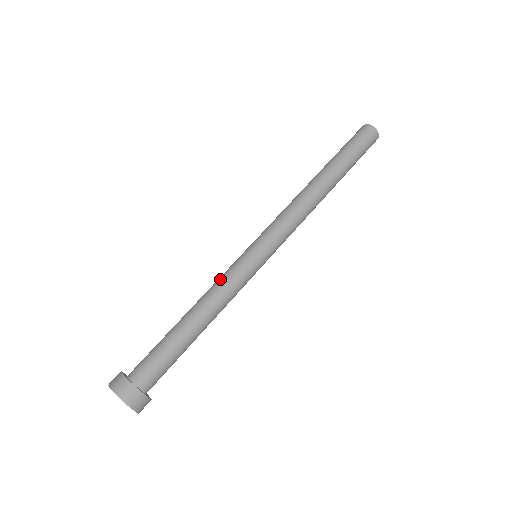
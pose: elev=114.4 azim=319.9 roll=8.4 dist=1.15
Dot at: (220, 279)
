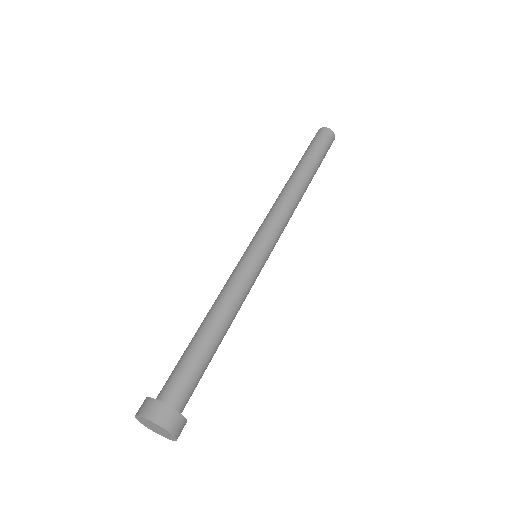
Dot at: (226, 283)
